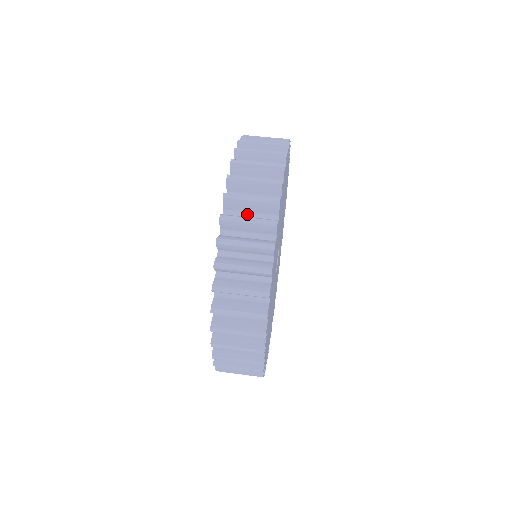
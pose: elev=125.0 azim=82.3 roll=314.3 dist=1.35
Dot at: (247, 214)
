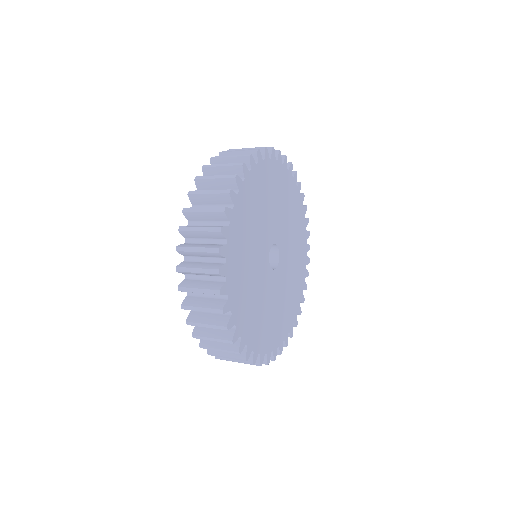
Dot at: occluded
